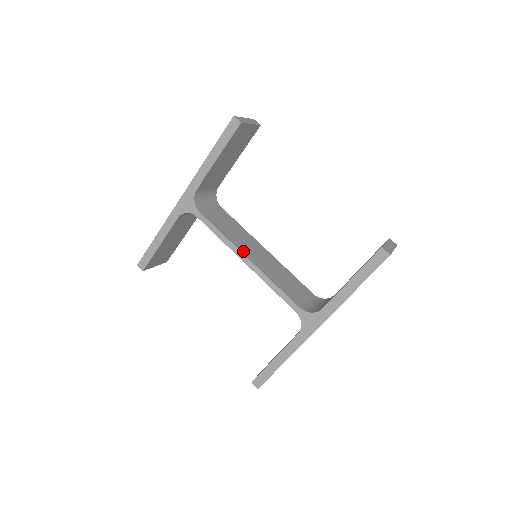
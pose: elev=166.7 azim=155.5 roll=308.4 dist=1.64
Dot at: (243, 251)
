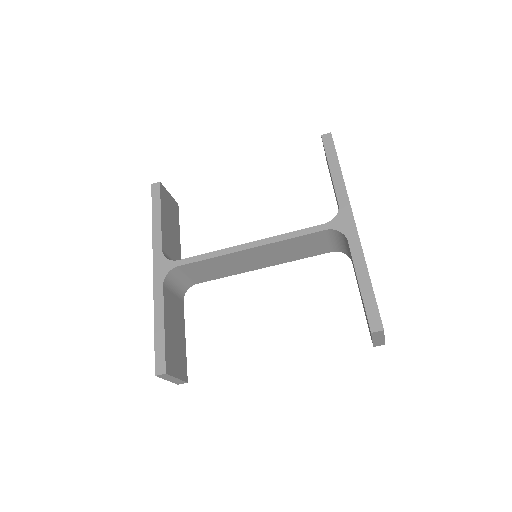
Dot at: (240, 247)
